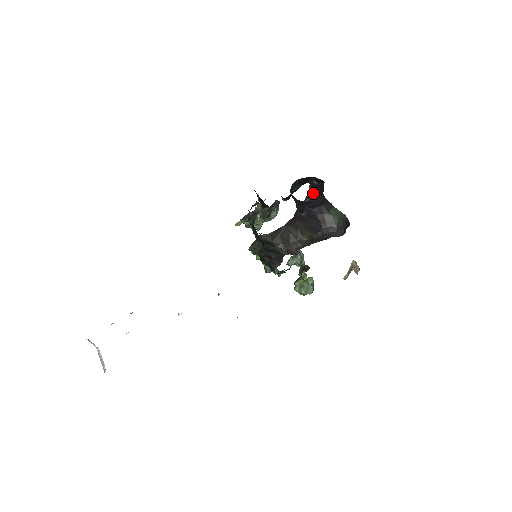
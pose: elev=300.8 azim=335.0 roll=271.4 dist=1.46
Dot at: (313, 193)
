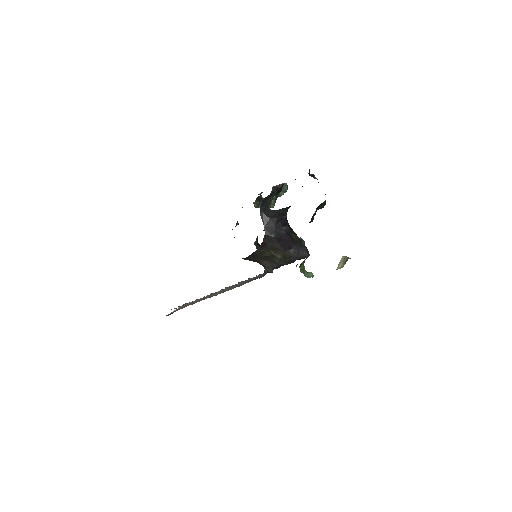
Dot at: occluded
